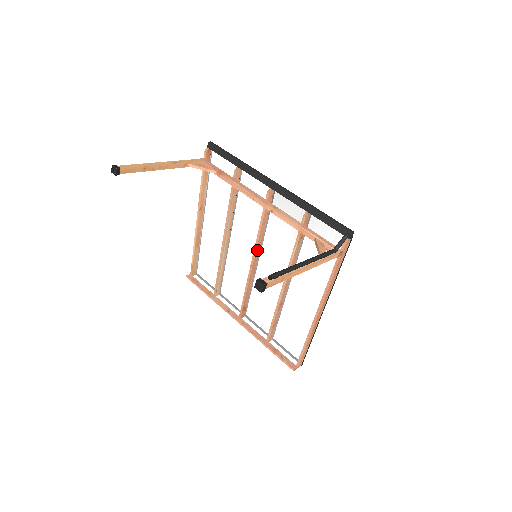
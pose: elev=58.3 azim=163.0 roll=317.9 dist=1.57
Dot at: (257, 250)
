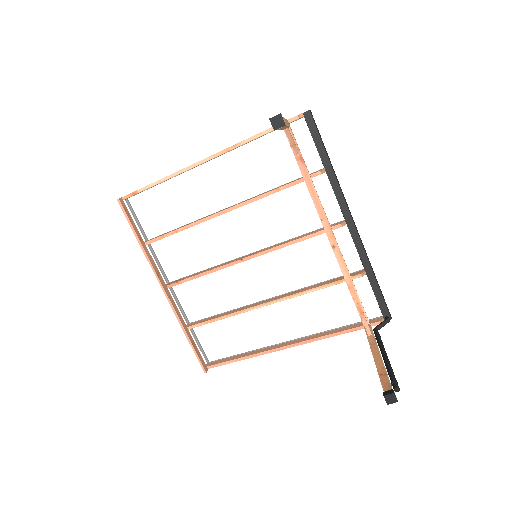
Dot at: (264, 253)
